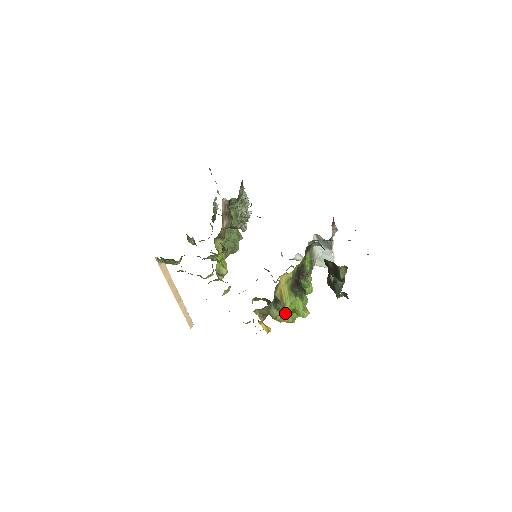
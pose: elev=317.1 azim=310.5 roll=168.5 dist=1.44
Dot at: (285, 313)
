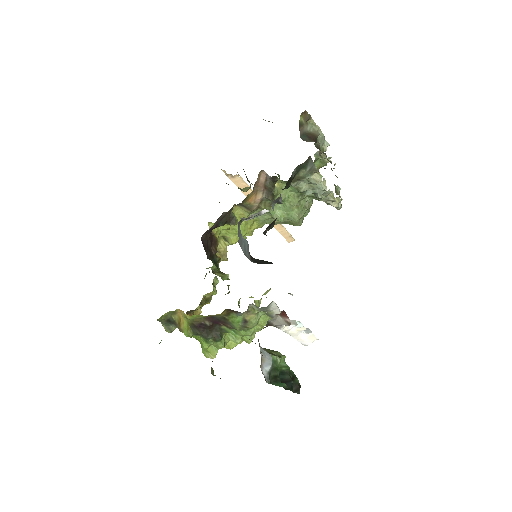
Dot at: occluded
